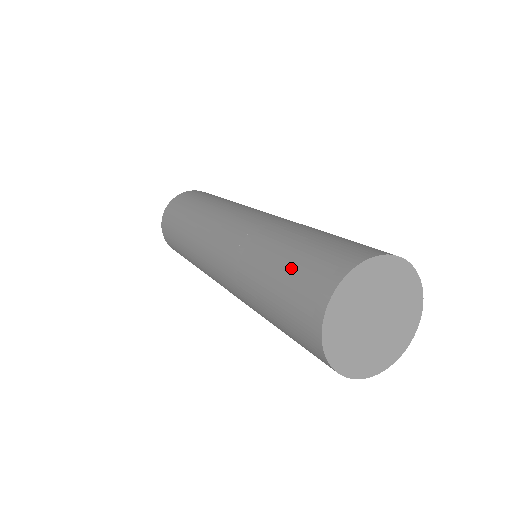
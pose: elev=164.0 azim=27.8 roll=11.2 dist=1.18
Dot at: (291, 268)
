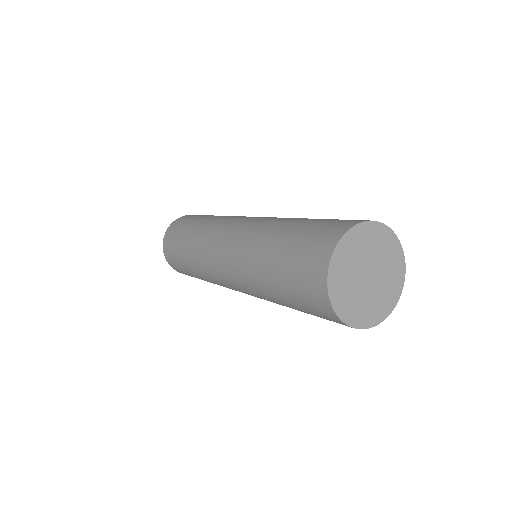
Dot at: (326, 219)
